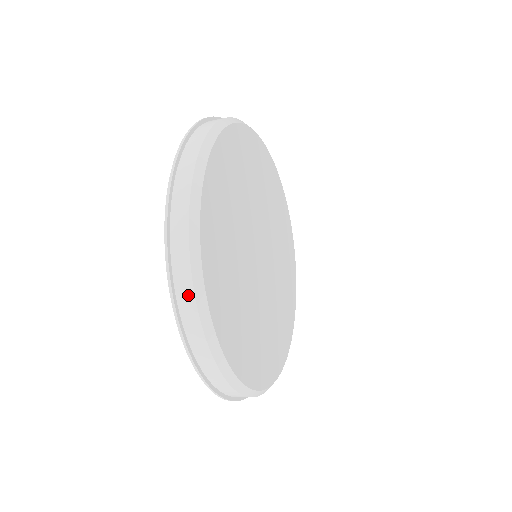
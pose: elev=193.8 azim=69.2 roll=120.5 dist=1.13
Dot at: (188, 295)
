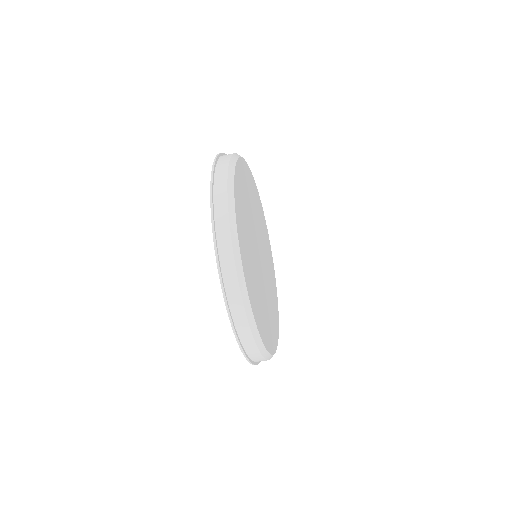
Dot at: (226, 158)
